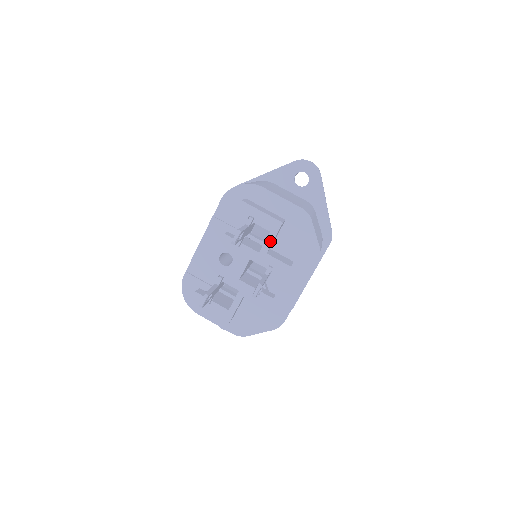
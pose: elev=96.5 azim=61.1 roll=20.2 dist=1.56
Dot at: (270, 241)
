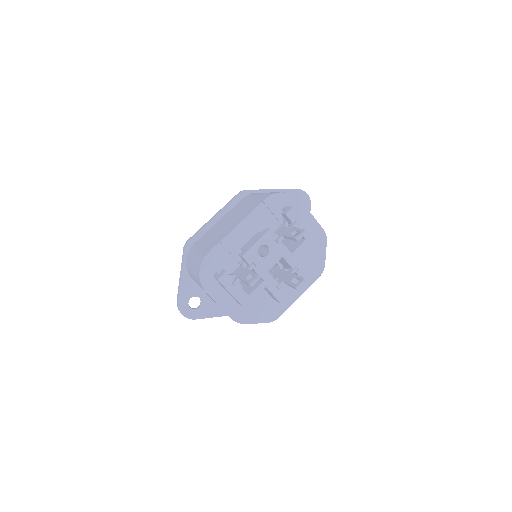
Dot at: (303, 247)
